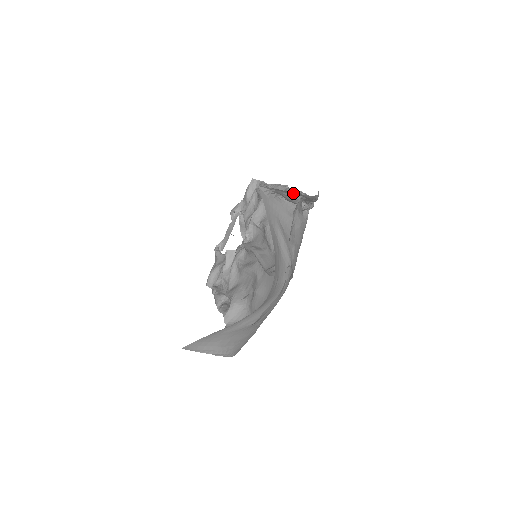
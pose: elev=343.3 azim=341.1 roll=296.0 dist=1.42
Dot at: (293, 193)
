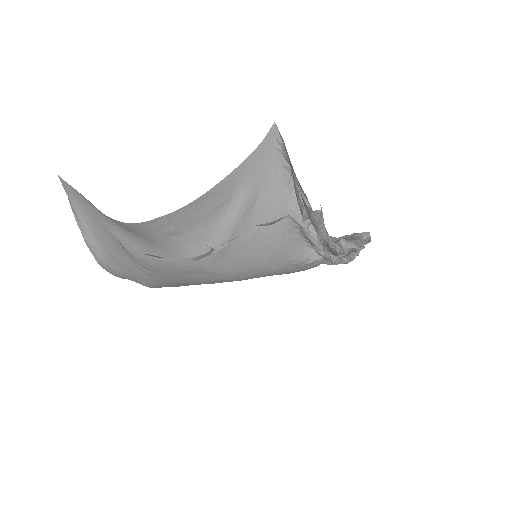
Dot at: occluded
